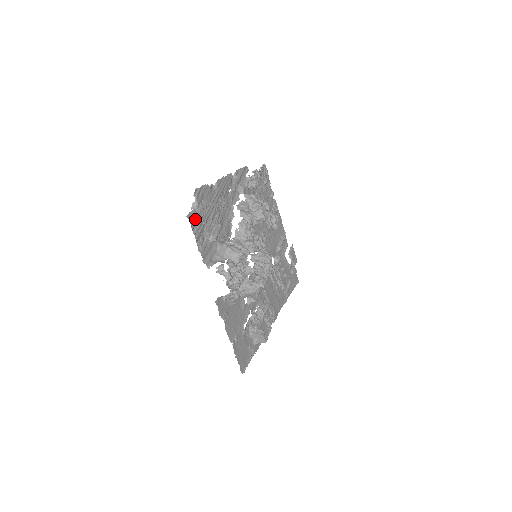
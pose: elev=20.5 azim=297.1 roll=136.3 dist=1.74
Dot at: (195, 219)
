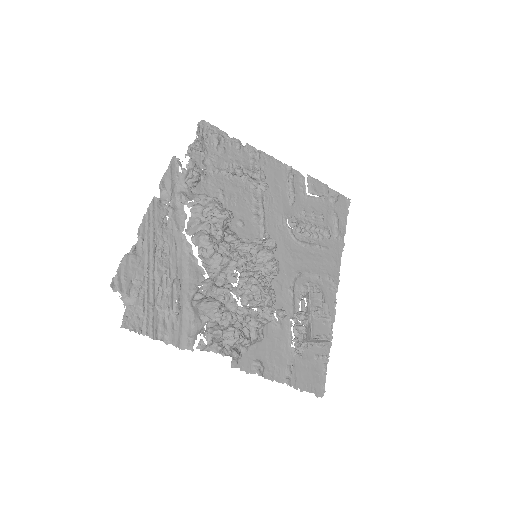
Dot at: (135, 316)
